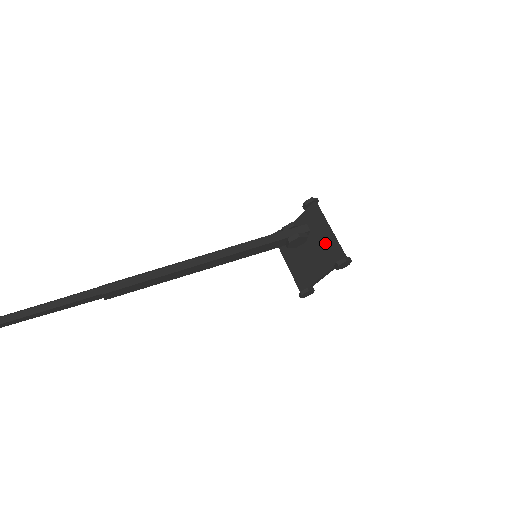
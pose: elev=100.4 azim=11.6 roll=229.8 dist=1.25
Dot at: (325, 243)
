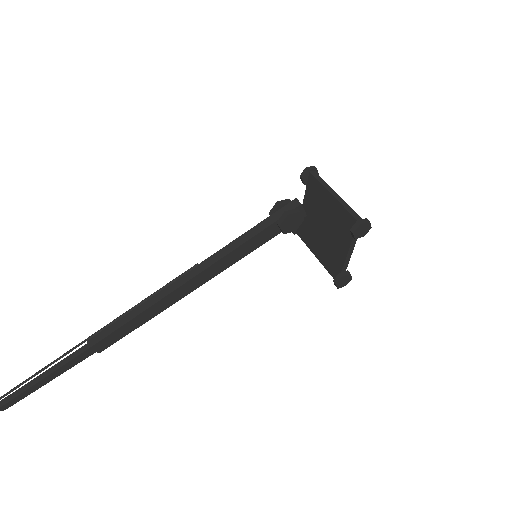
Dot at: (335, 213)
